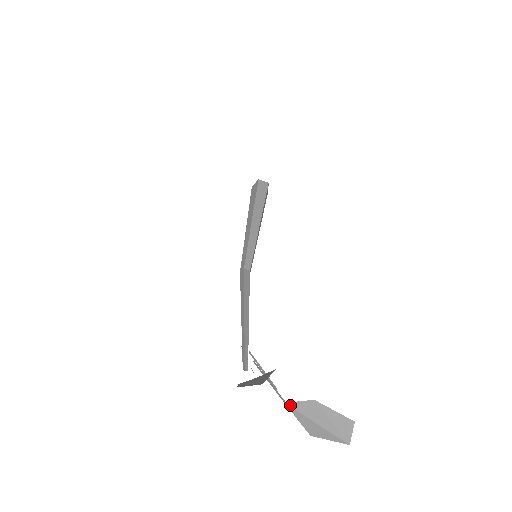
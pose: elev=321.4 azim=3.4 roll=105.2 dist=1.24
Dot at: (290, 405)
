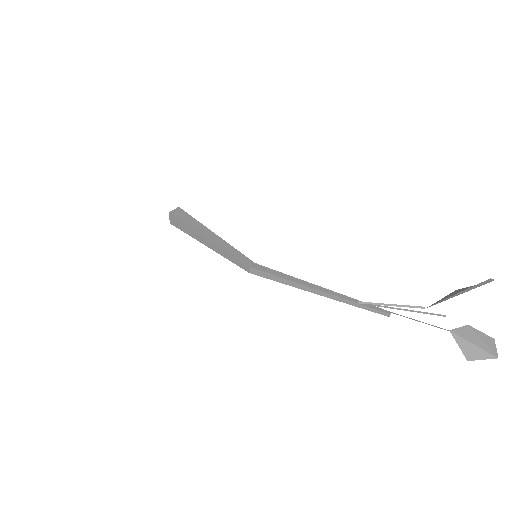
Dot at: (454, 332)
